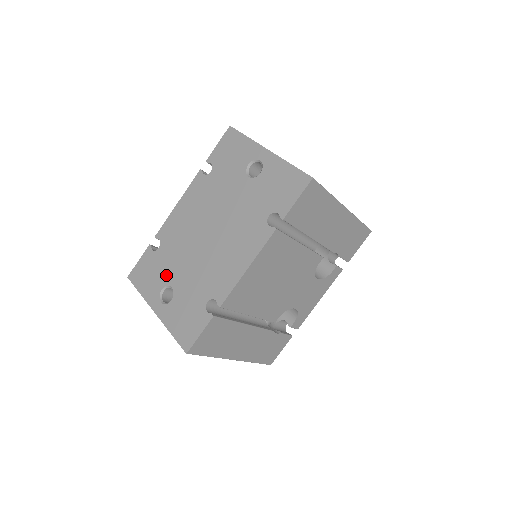
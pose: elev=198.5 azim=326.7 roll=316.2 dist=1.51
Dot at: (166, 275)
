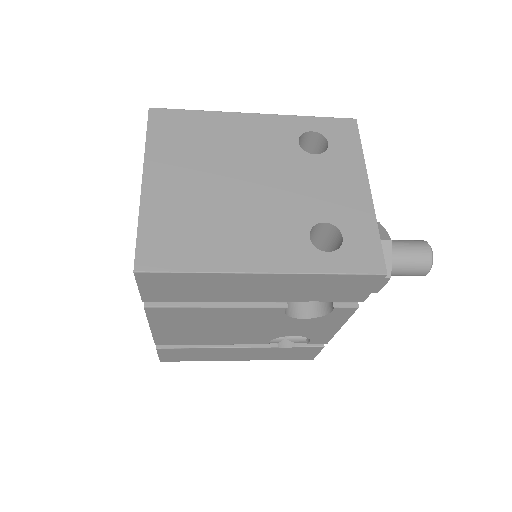
Dot at: occluded
